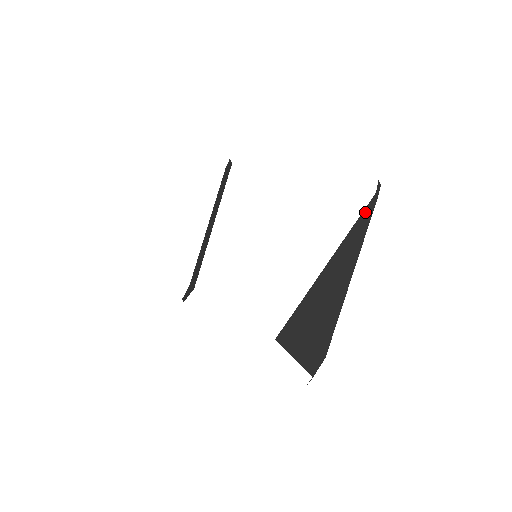
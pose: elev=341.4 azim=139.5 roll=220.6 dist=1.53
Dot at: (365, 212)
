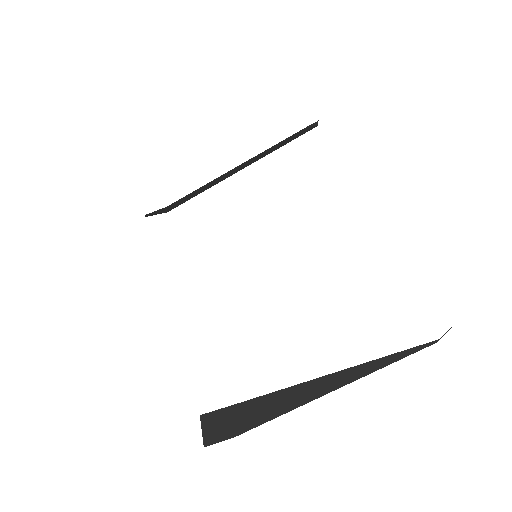
Dot at: (410, 349)
